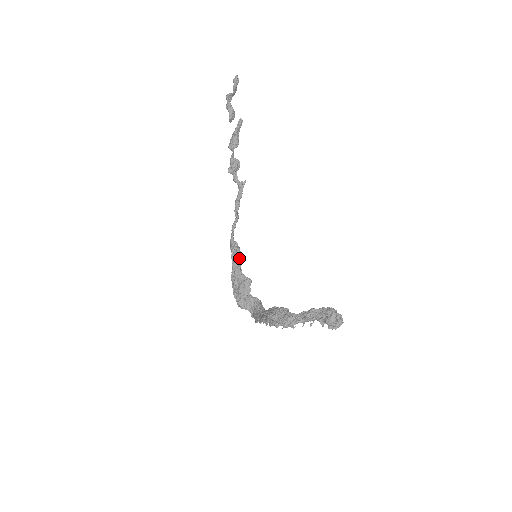
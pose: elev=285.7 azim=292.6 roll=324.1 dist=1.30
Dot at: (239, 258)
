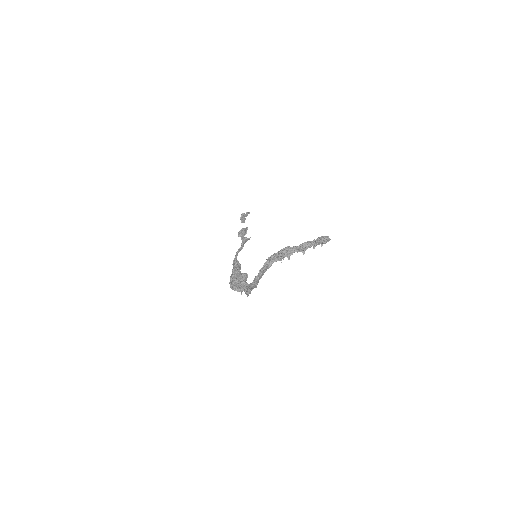
Dot at: (240, 266)
